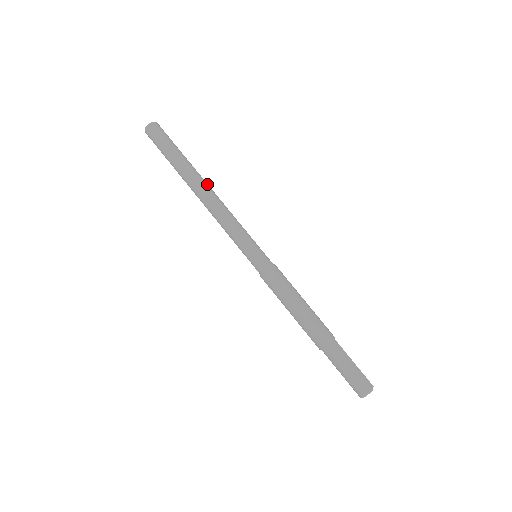
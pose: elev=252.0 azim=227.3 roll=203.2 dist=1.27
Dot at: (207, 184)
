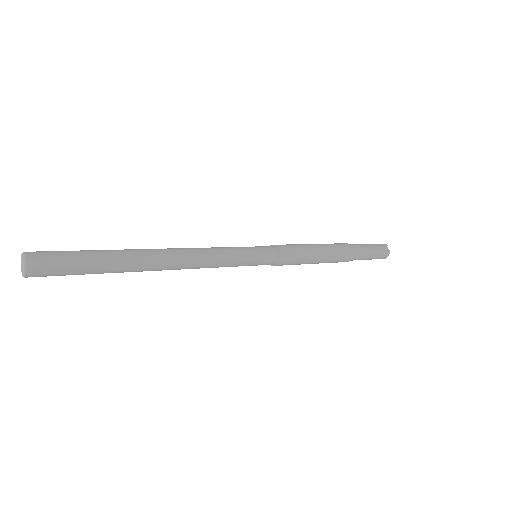
Dot at: (161, 256)
